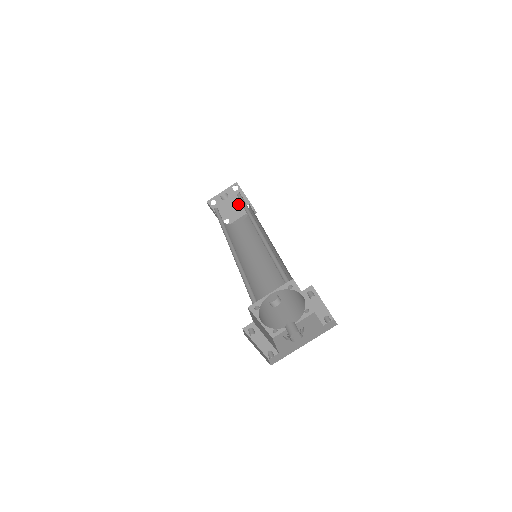
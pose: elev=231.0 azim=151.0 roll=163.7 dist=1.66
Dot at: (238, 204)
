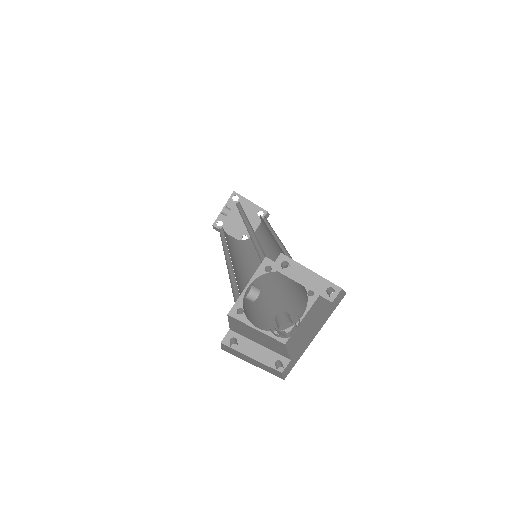
Dot at: (247, 214)
